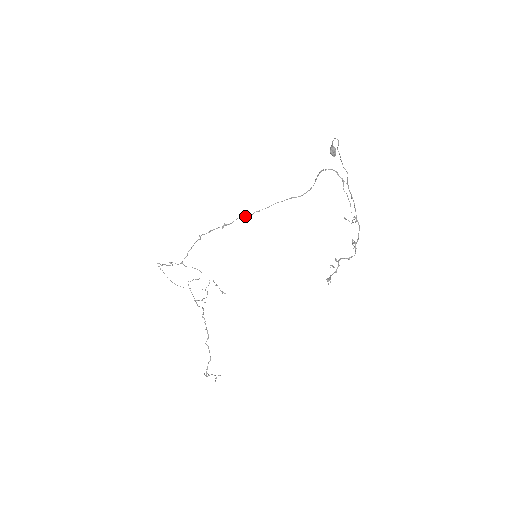
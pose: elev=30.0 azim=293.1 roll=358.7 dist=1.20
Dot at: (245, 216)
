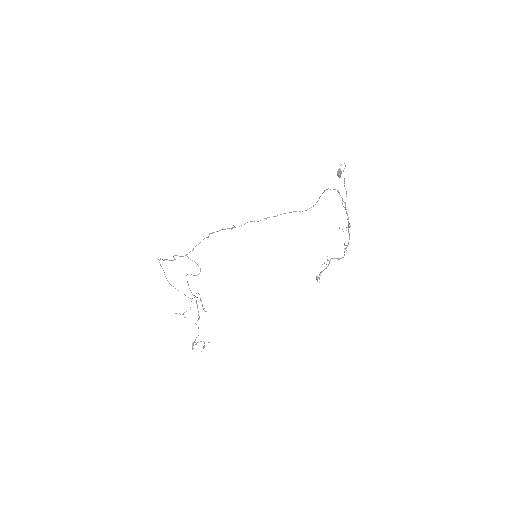
Dot at: (254, 221)
